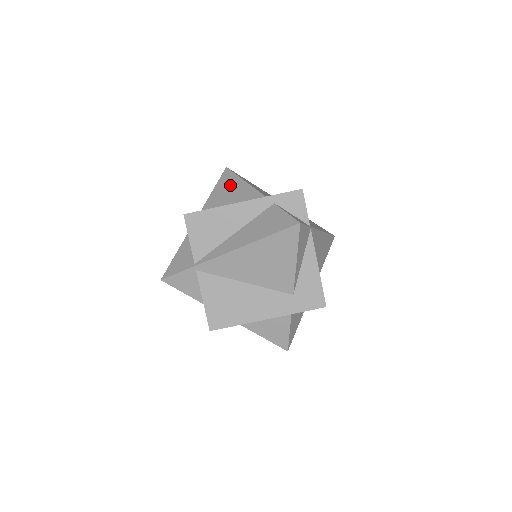
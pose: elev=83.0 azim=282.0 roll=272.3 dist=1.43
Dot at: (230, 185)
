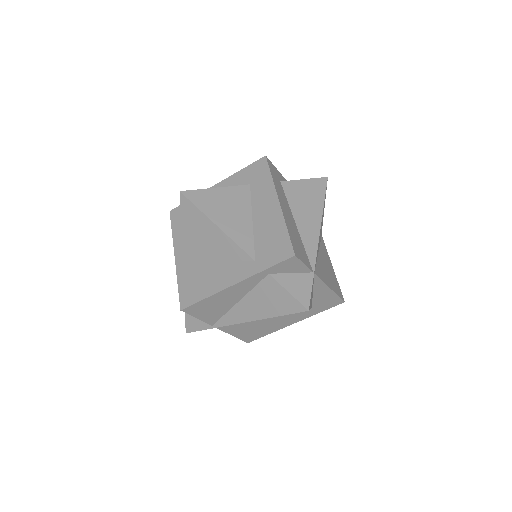
Dot at: (200, 227)
